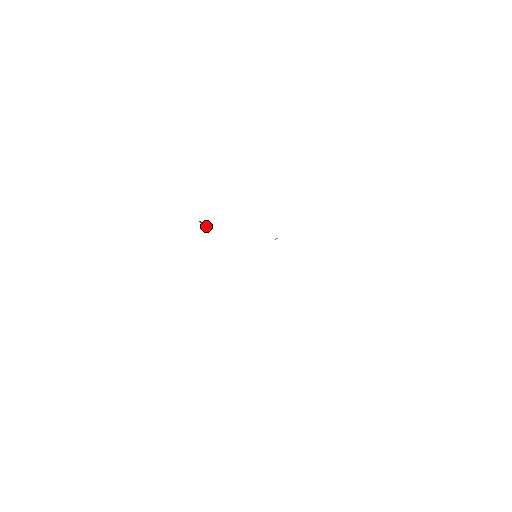
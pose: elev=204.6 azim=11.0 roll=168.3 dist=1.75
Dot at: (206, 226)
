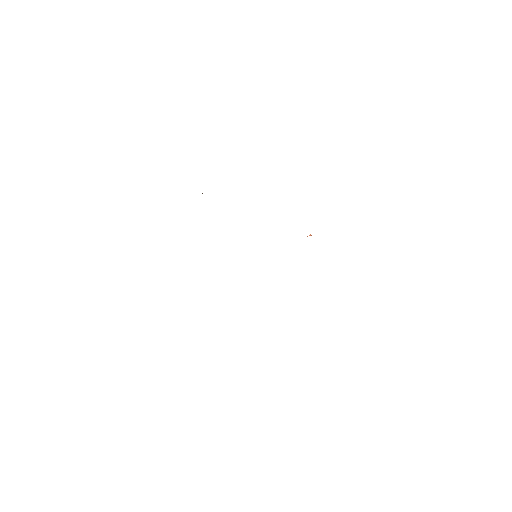
Dot at: occluded
